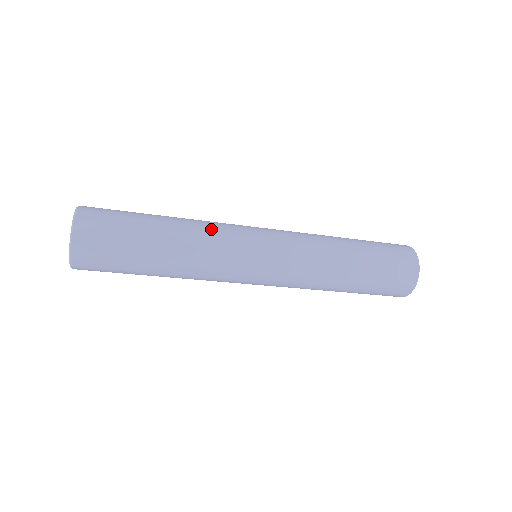
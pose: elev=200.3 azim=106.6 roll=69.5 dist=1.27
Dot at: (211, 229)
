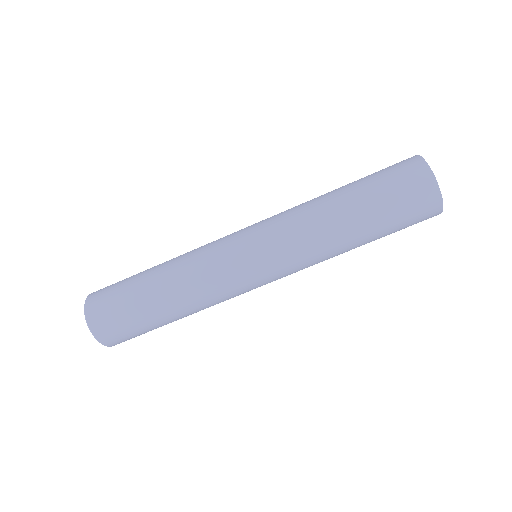
Dot at: (194, 258)
